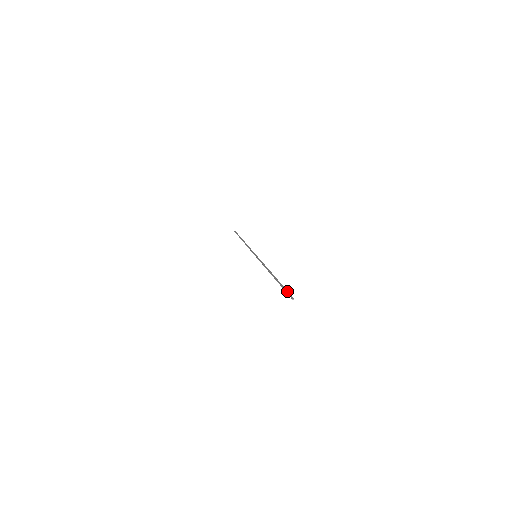
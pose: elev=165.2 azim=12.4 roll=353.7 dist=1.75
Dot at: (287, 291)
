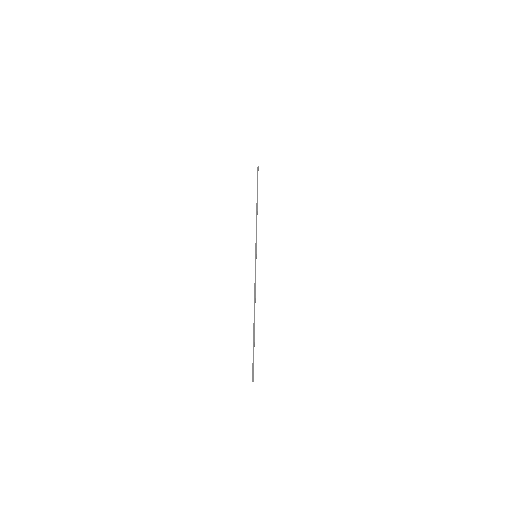
Dot at: (253, 362)
